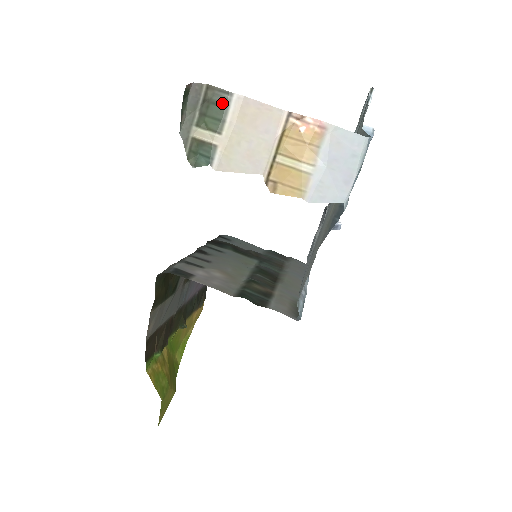
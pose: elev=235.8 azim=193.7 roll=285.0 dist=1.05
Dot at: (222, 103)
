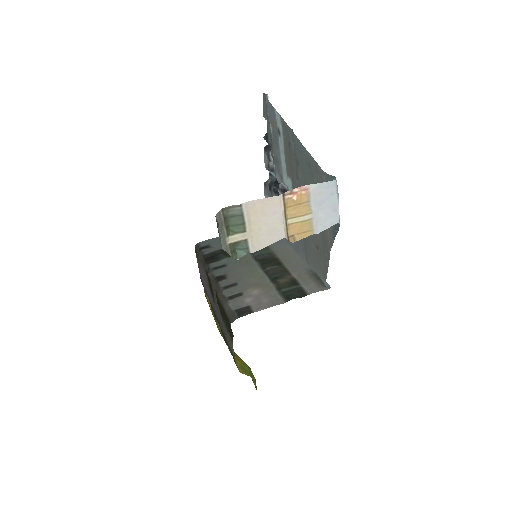
Dot at: (237, 214)
